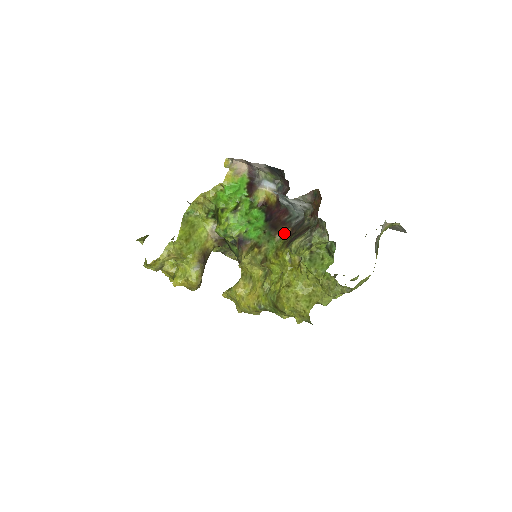
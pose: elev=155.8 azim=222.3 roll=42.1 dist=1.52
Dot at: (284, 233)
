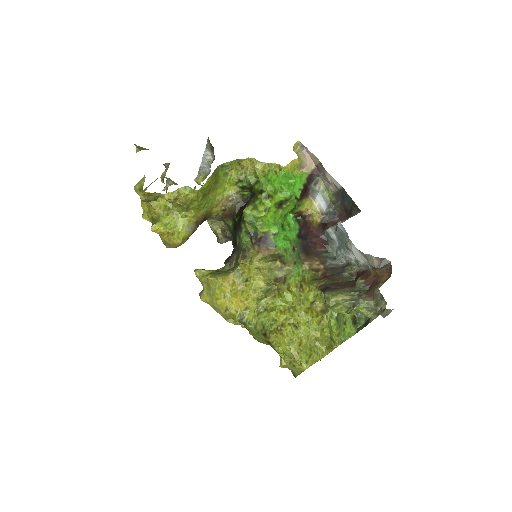
Dot at: (315, 266)
